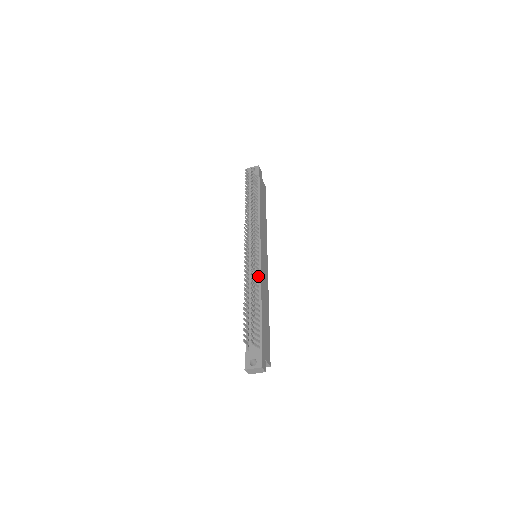
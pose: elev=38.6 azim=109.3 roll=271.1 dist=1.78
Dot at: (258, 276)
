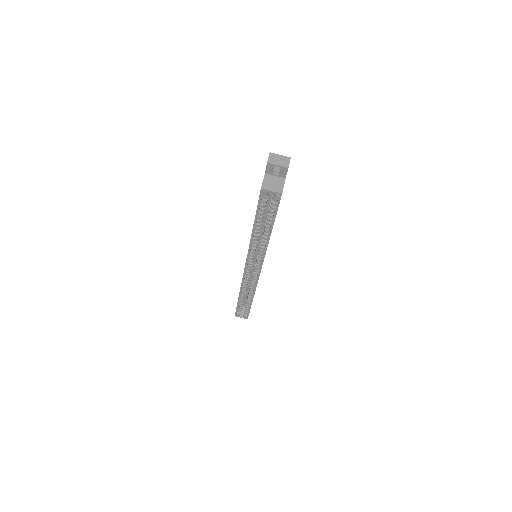
Dot at: occluded
